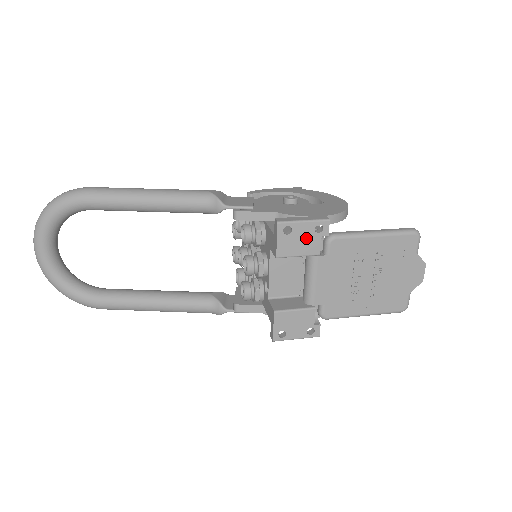
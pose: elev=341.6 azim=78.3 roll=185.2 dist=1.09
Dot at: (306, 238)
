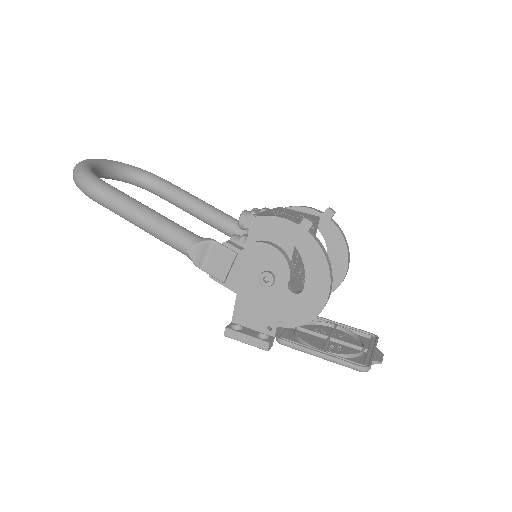
Dot at: occluded
